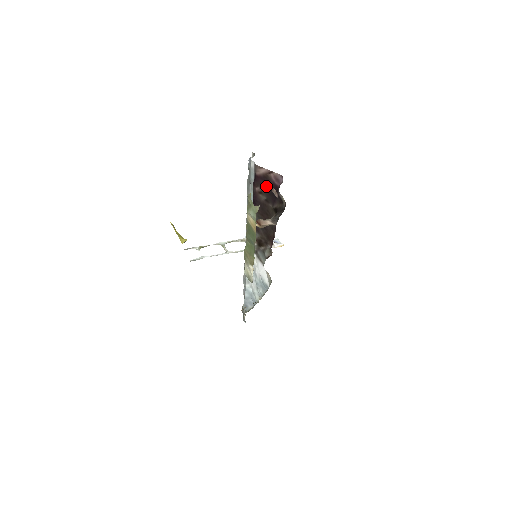
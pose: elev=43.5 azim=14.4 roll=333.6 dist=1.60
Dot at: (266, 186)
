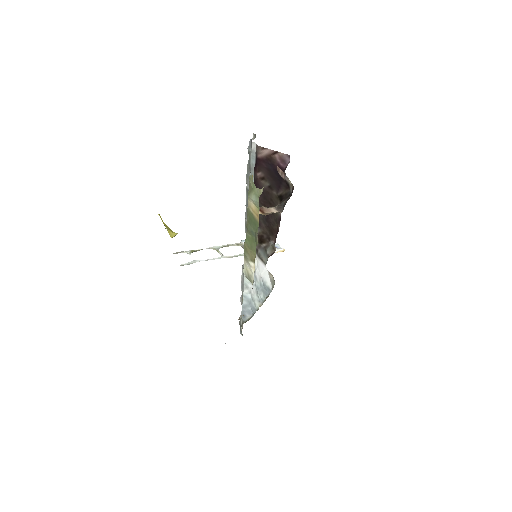
Dot at: (269, 170)
